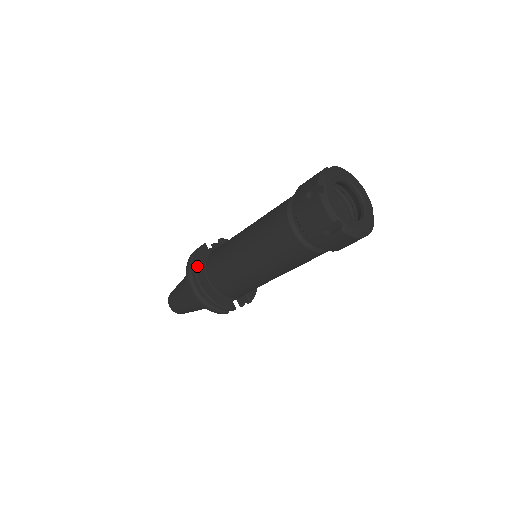
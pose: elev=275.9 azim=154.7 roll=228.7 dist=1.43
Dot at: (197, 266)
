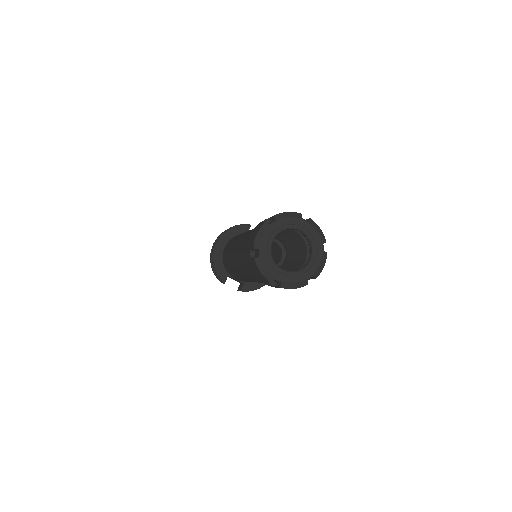
Dot at: (227, 232)
